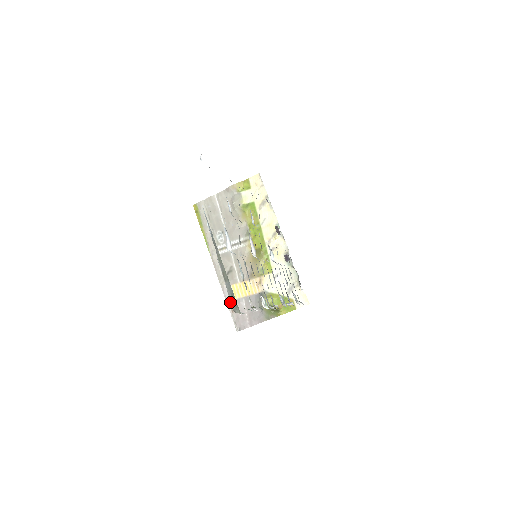
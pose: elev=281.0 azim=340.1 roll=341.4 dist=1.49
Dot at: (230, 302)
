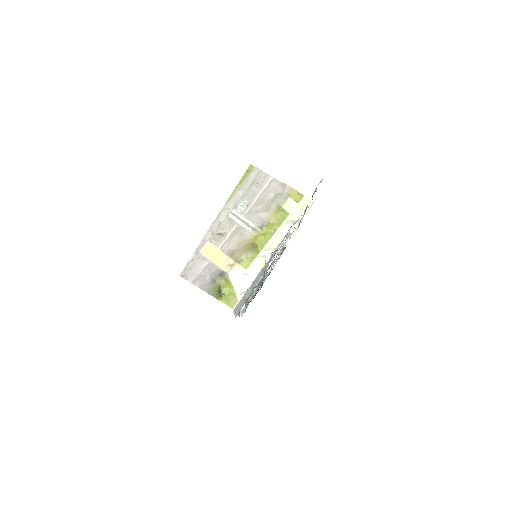
Dot at: (198, 252)
